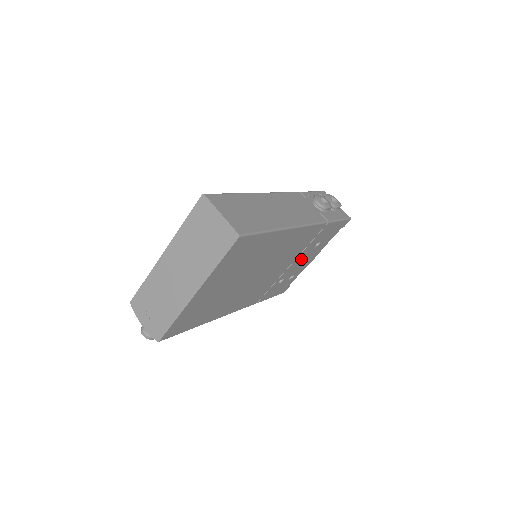
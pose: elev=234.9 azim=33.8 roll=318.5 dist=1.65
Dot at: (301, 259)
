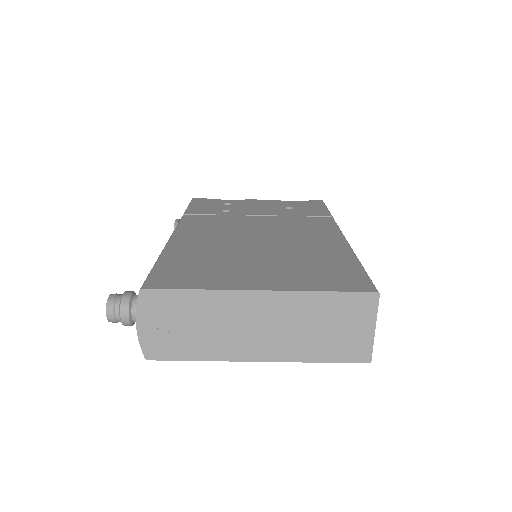
Dot at: occluded
